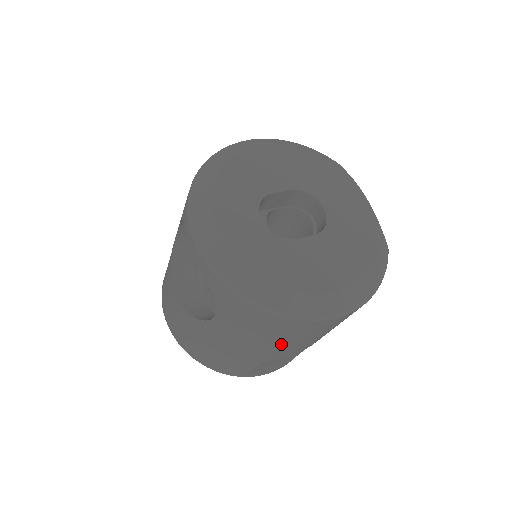
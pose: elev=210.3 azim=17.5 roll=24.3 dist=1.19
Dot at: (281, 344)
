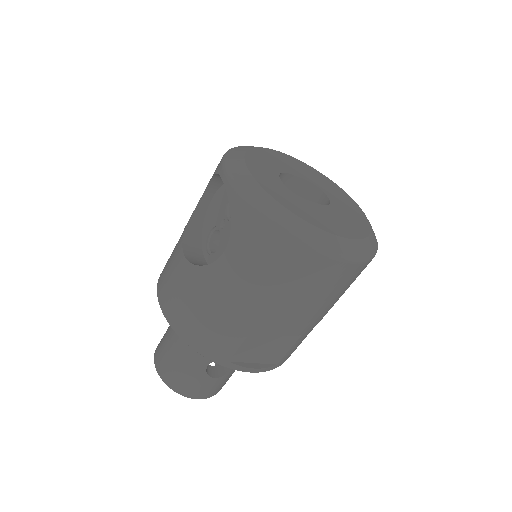
Dot at: (279, 293)
